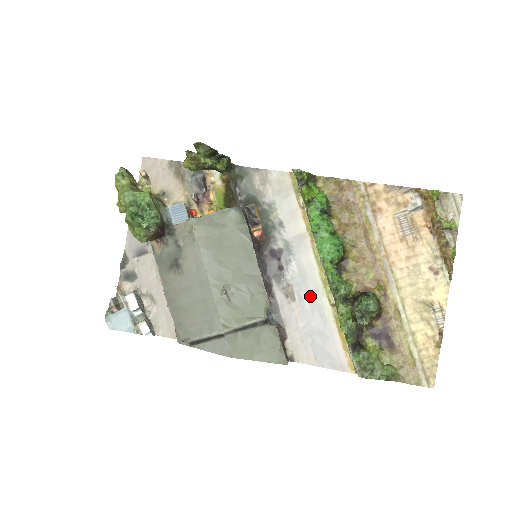
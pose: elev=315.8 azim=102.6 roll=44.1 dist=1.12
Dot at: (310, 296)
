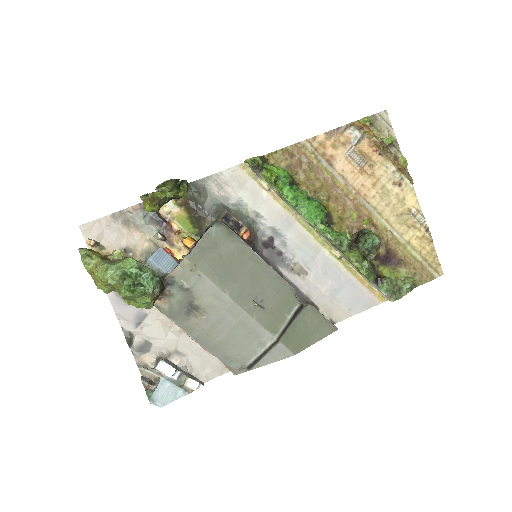
Dot at: (317, 262)
